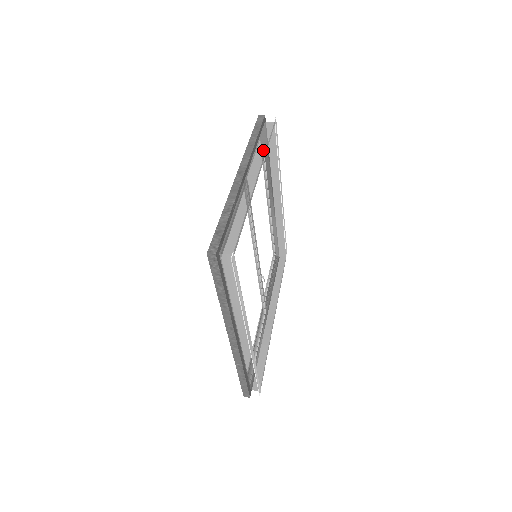
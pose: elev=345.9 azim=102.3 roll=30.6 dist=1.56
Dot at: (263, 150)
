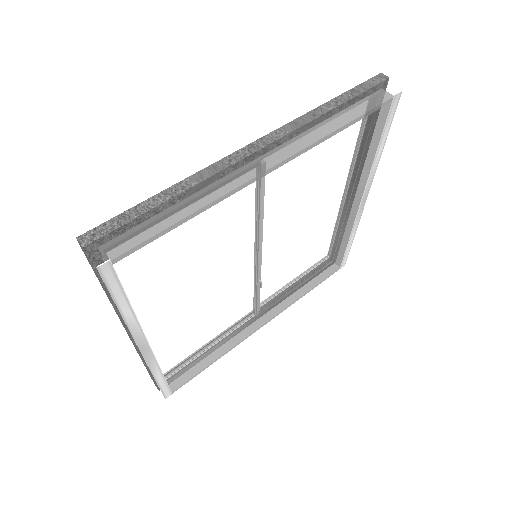
Dot at: (327, 131)
